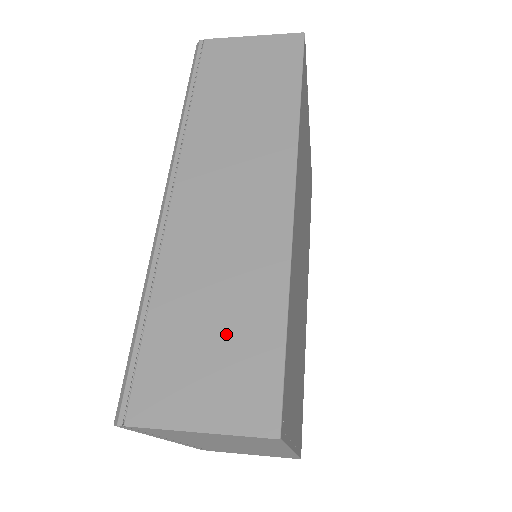
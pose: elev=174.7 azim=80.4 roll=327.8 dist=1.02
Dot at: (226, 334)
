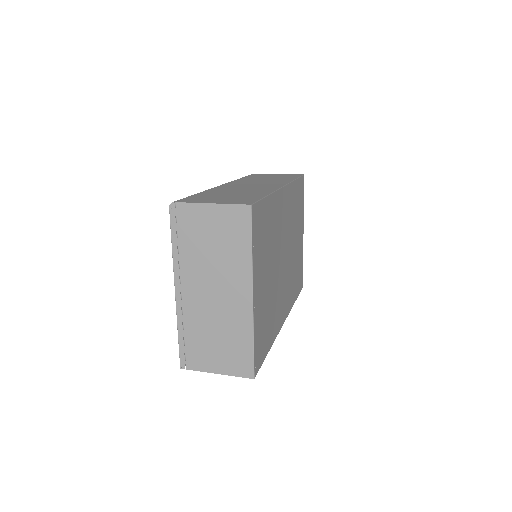
Dot at: (236, 196)
